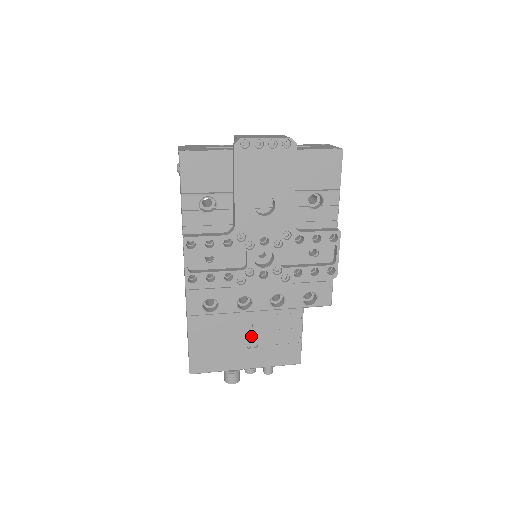
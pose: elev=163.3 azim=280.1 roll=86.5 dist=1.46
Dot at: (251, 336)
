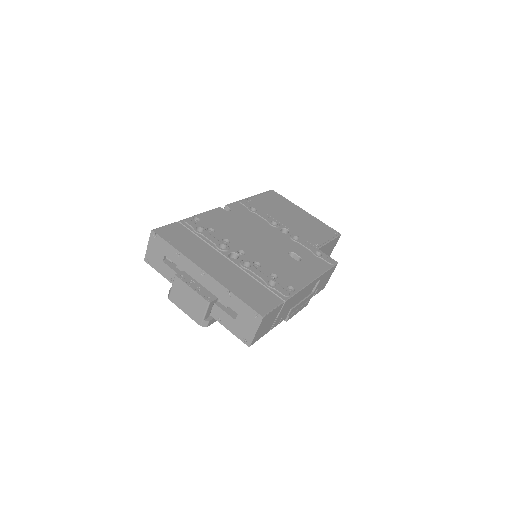
Dot at: occluded
